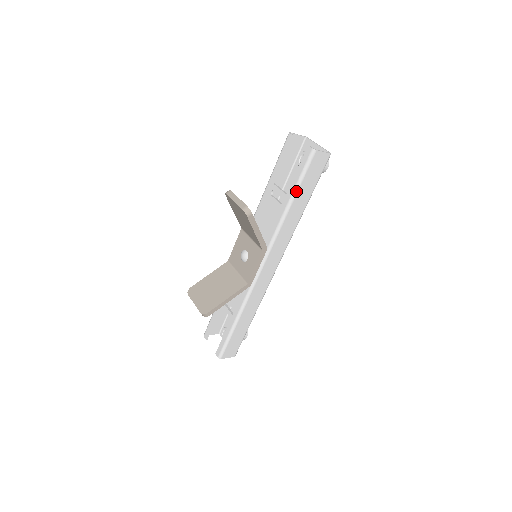
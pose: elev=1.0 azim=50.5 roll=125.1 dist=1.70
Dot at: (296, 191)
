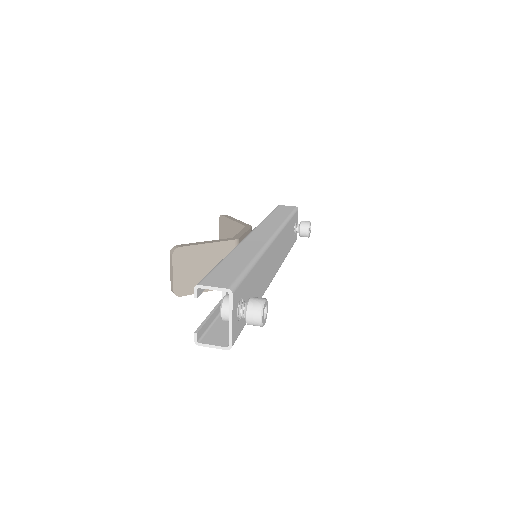
Dot at: (218, 317)
